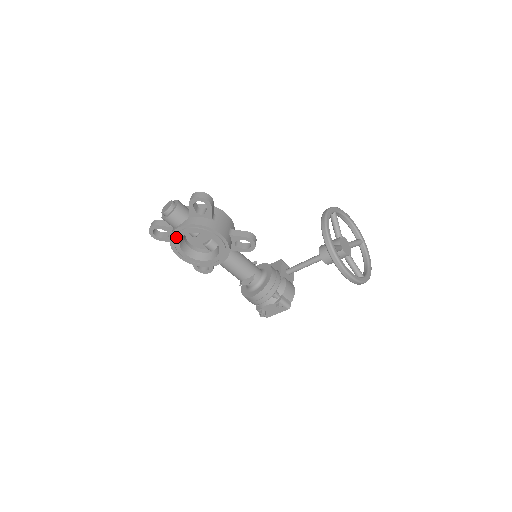
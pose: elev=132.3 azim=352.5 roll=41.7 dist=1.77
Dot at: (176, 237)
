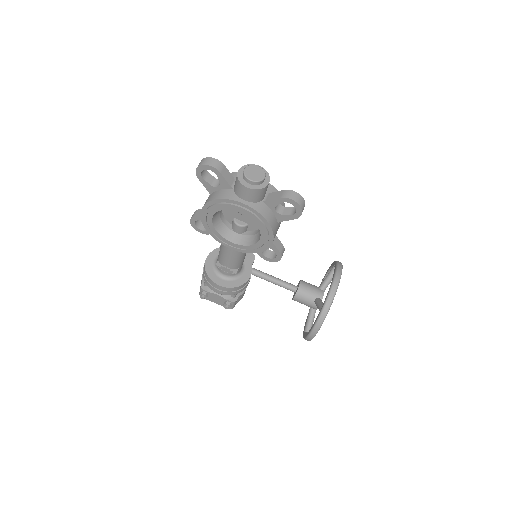
Dot at: (230, 205)
